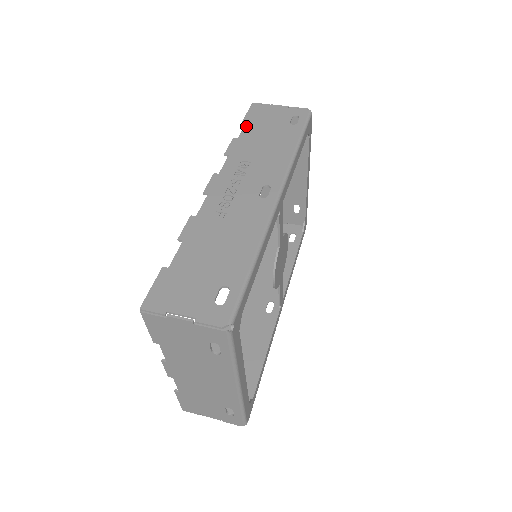
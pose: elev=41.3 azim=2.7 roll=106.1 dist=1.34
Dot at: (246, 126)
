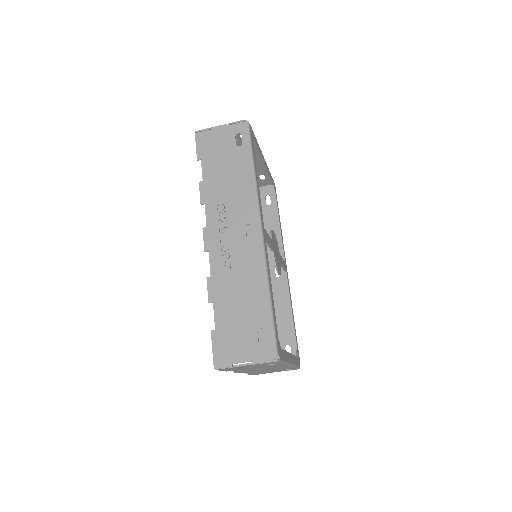
Dot at: (203, 164)
